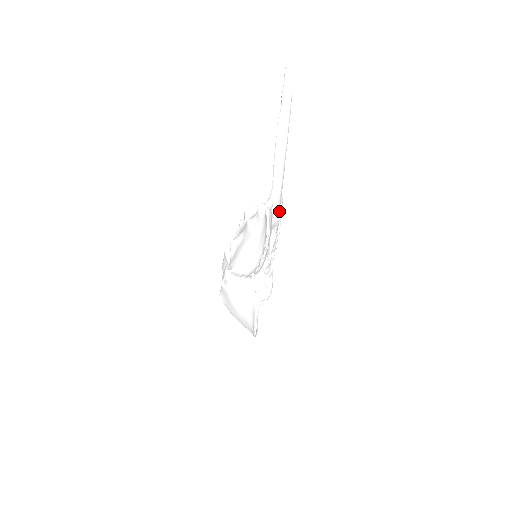
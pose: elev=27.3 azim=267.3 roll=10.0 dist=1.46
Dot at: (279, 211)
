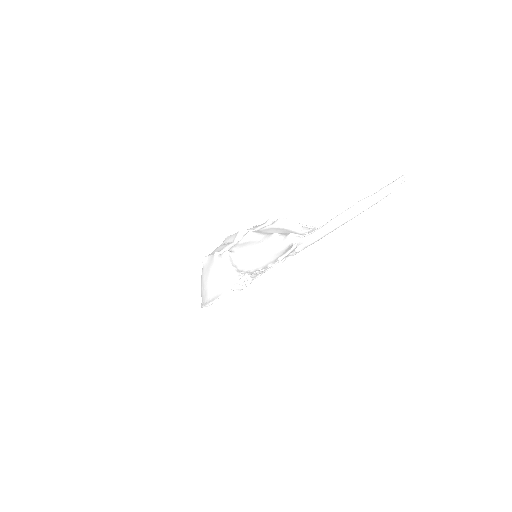
Dot at: occluded
